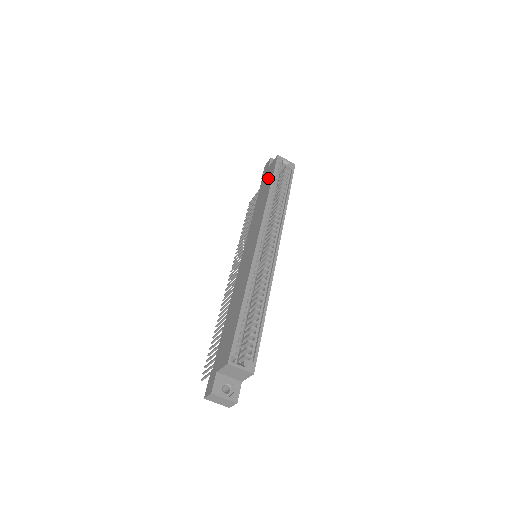
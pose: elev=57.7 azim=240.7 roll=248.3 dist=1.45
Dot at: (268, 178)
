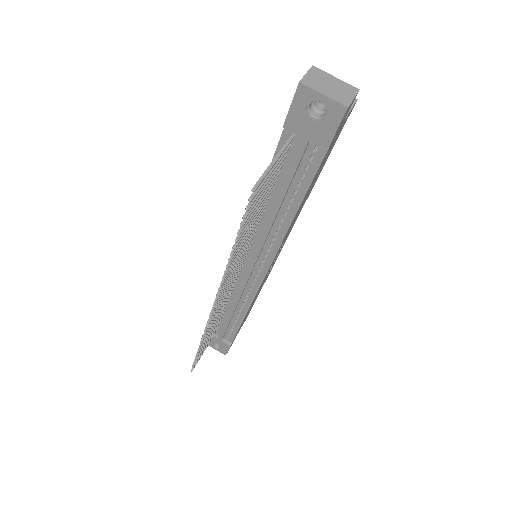
Dot at: occluded
